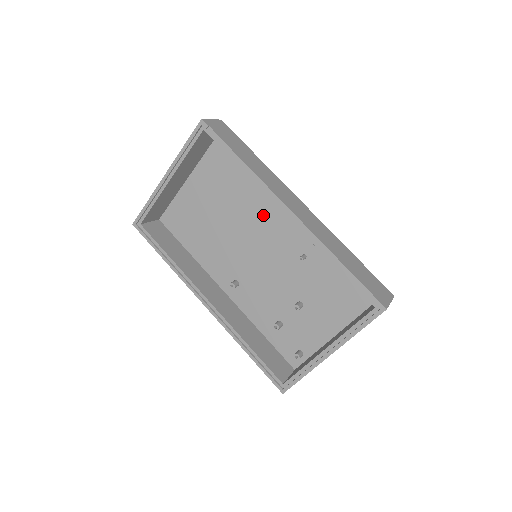
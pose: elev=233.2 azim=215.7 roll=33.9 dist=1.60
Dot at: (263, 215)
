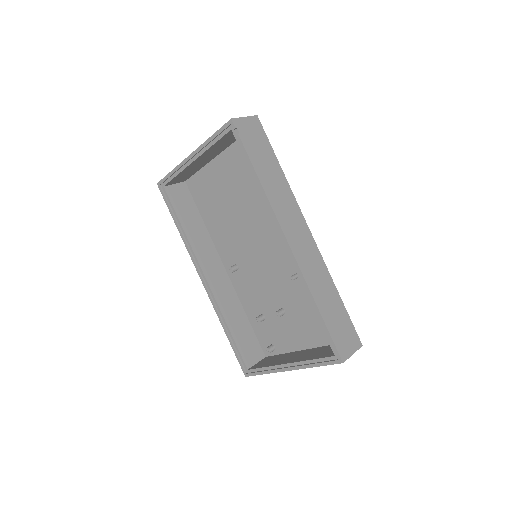
Dot at: (272, 223)
